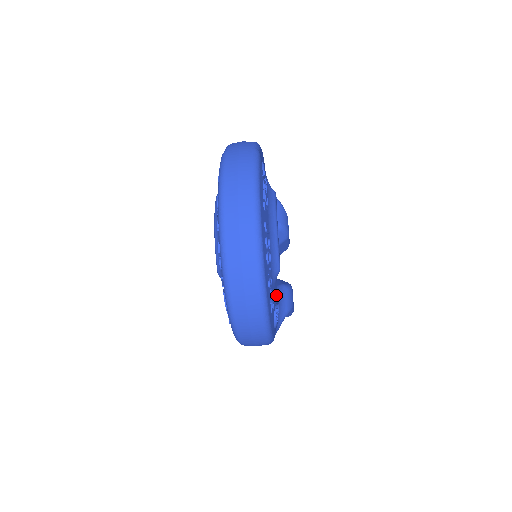
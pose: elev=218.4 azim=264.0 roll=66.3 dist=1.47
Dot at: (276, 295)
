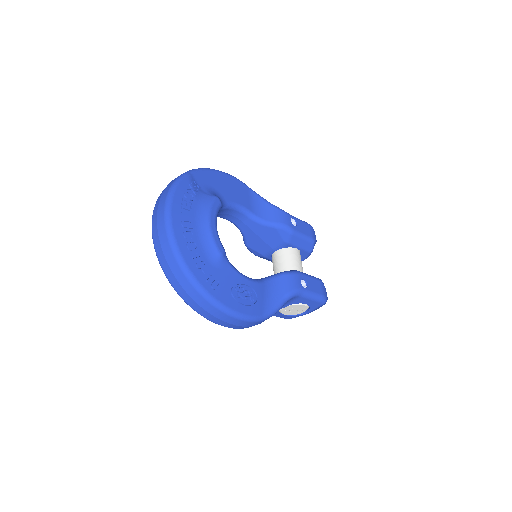
Dot at: (234, 277)
